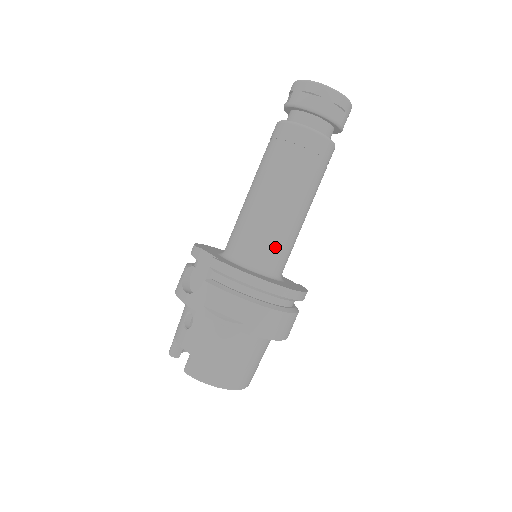
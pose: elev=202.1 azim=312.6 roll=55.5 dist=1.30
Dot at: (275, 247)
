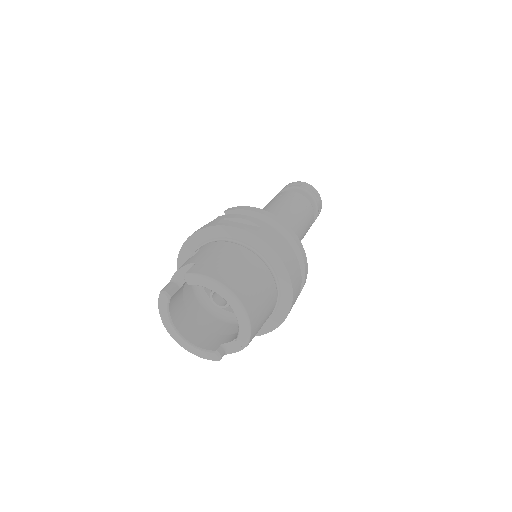
Dot at: occluded
